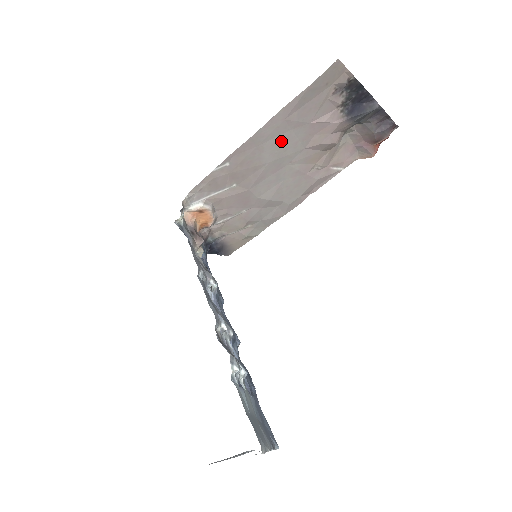
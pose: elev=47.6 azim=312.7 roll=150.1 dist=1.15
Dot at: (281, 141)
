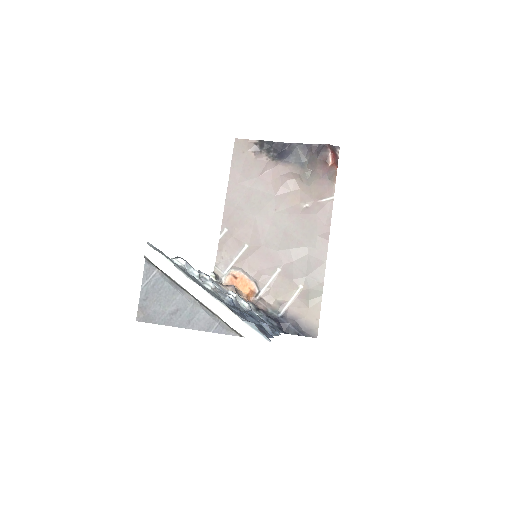
Dot at: (250, 198)
